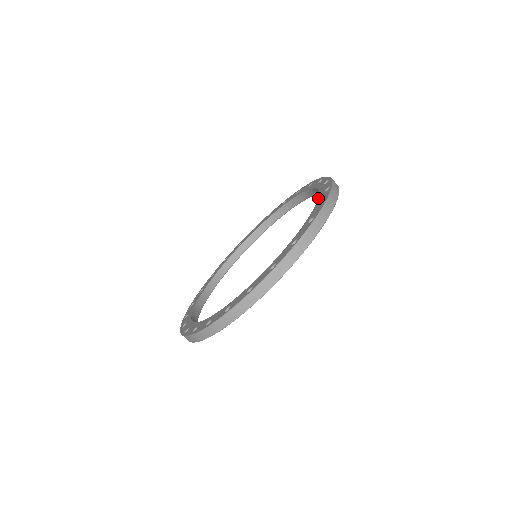
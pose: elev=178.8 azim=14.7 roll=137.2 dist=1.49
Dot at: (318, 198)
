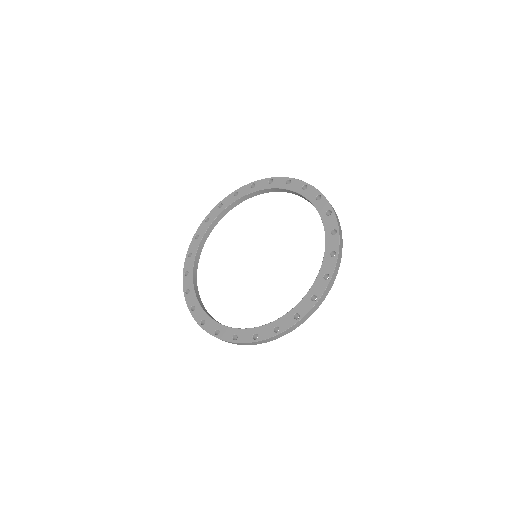
Dot at: (322, 221)
